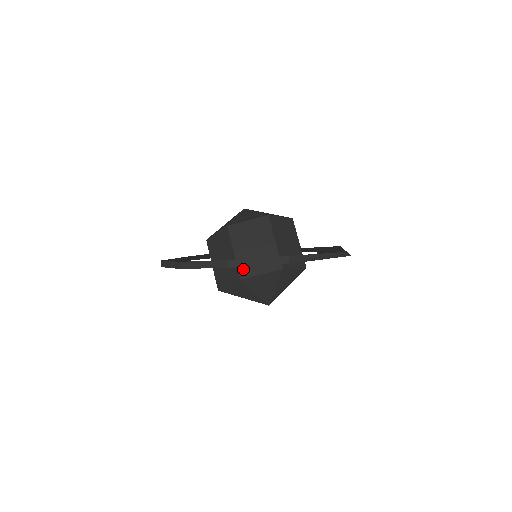
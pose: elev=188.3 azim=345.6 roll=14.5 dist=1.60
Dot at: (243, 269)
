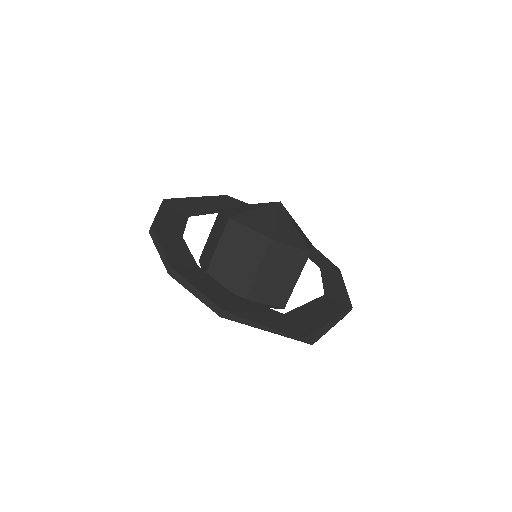
Dot at: (213, 269)
